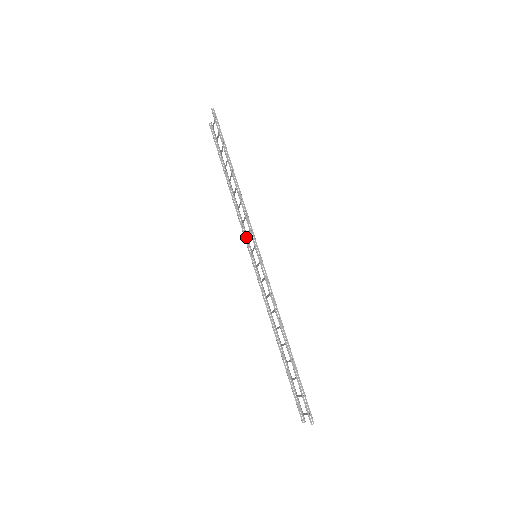
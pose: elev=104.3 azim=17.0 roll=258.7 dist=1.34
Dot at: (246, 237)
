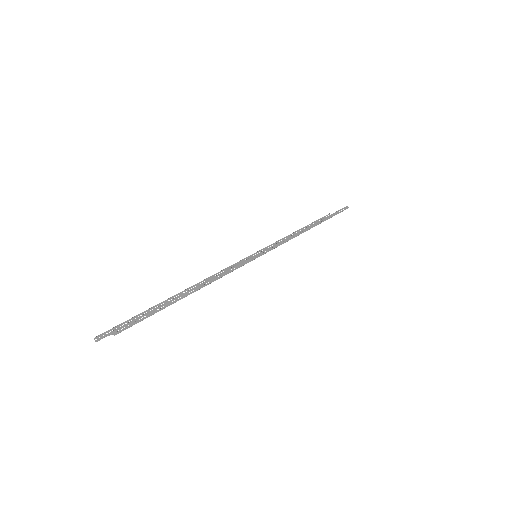
Dot at: occluded
